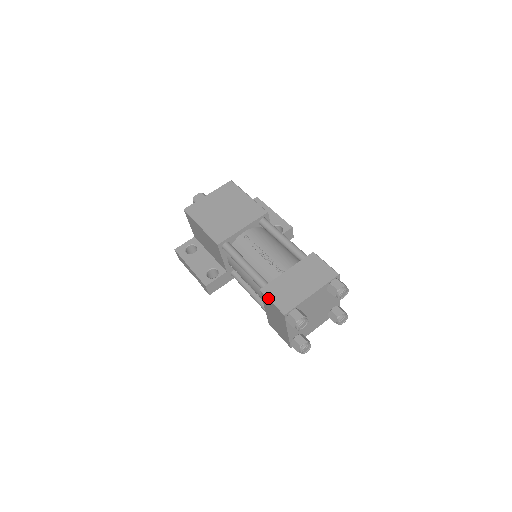
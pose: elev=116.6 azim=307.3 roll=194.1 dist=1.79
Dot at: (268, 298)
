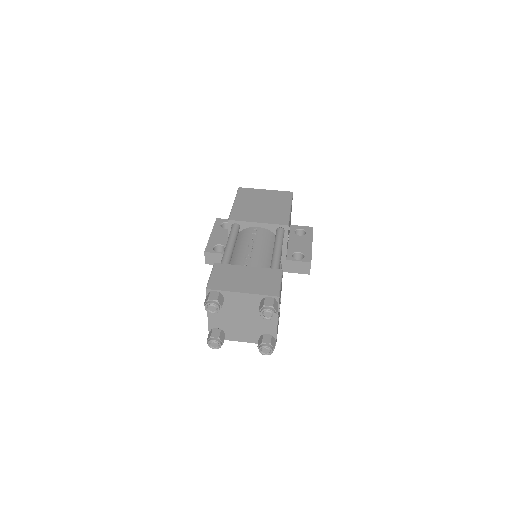
Dot at: (211, 271)
